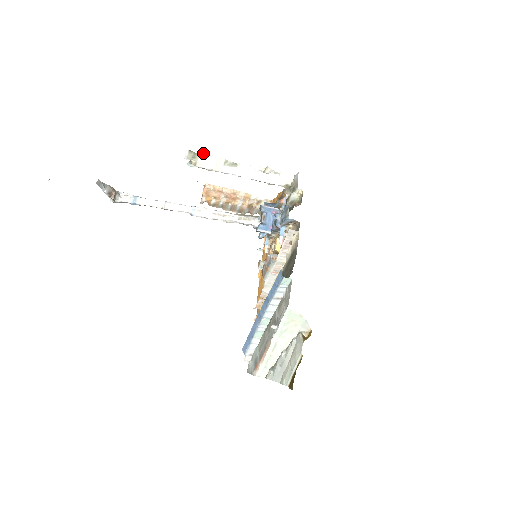
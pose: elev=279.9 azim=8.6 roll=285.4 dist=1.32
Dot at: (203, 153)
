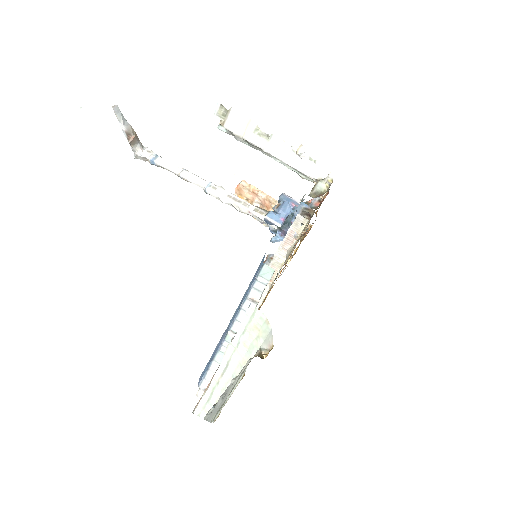
Dot at: (234, 110)
